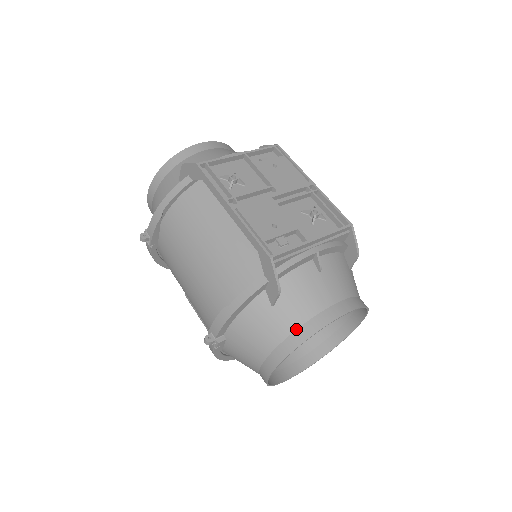
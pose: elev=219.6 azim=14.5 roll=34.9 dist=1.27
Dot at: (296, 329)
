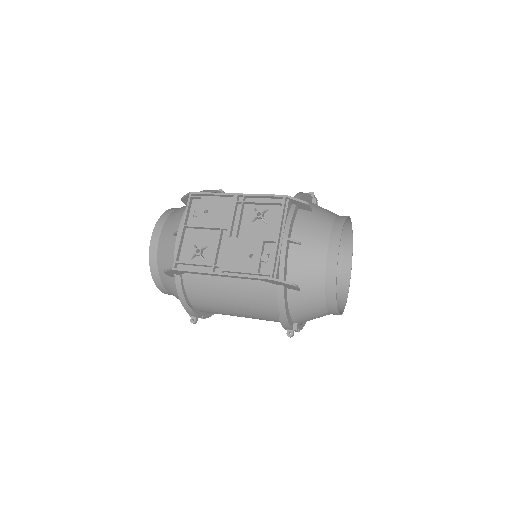
Dot at: (325, 286)
